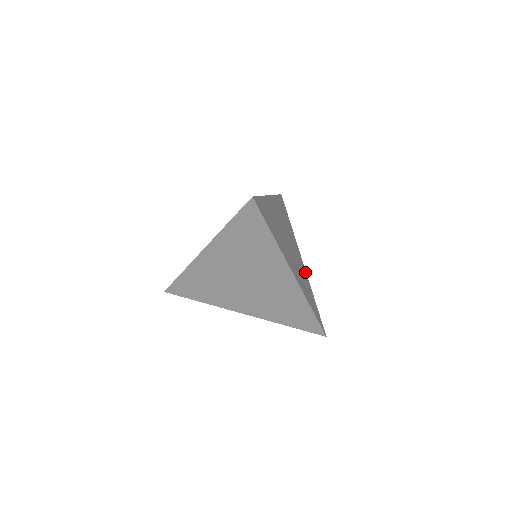
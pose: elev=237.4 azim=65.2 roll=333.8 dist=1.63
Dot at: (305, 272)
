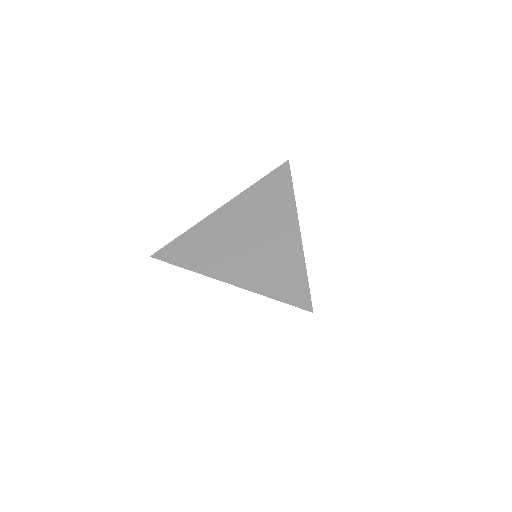
Dot at: occluded
